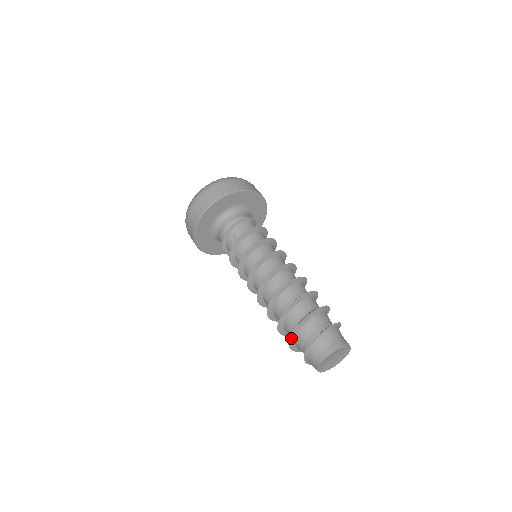
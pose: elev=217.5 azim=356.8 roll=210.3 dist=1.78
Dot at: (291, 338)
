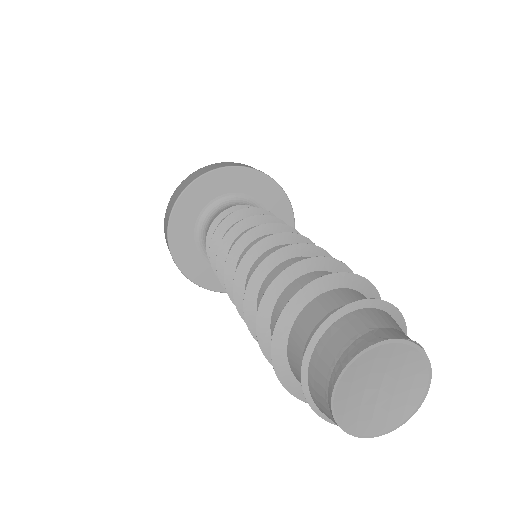
Dot at: (284, 317)
